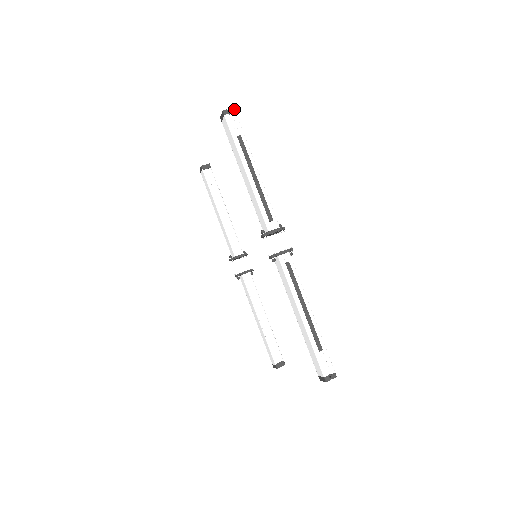
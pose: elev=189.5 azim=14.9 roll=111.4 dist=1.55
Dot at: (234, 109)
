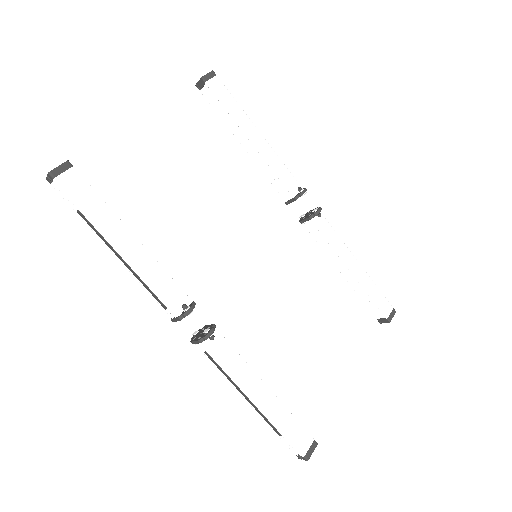
Dot at: (50, 174)
